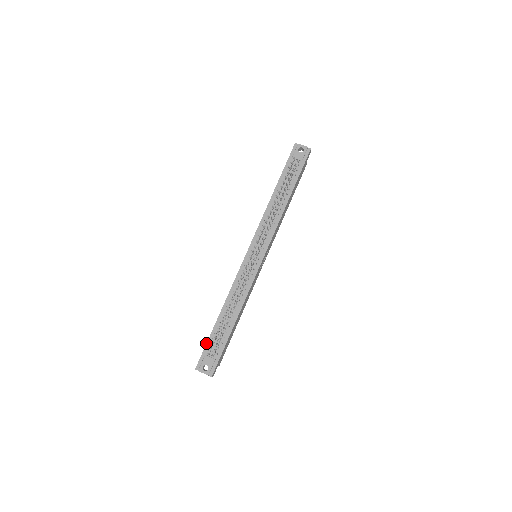
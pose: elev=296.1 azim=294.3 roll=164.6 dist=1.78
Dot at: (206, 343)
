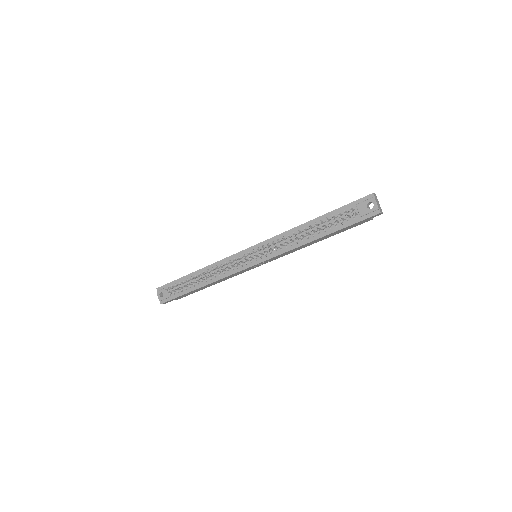
Dot at: (174, 280)
